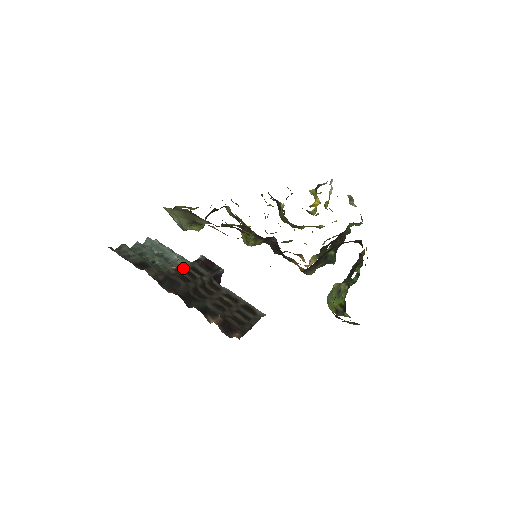
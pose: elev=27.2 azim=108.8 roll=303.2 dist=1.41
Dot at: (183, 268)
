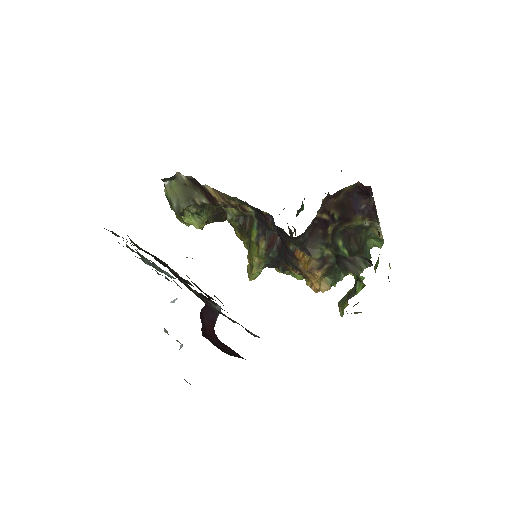
Dot at: occluded
